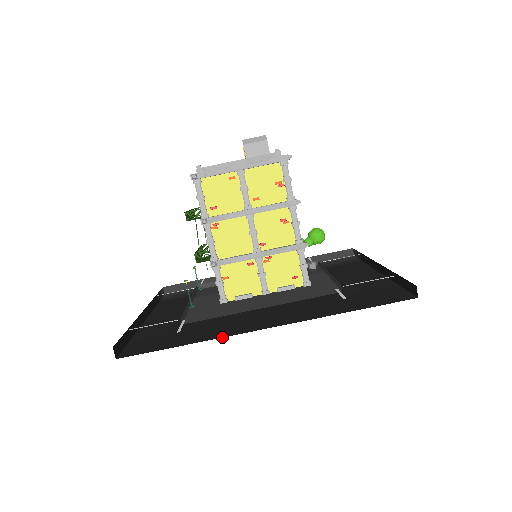
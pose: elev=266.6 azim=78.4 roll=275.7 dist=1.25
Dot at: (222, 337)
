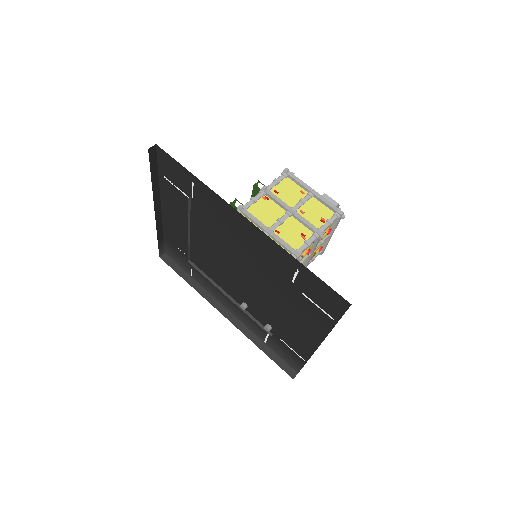
Dot at: occluded
